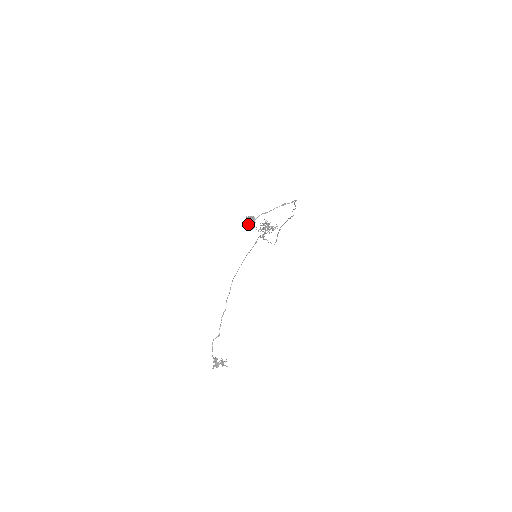
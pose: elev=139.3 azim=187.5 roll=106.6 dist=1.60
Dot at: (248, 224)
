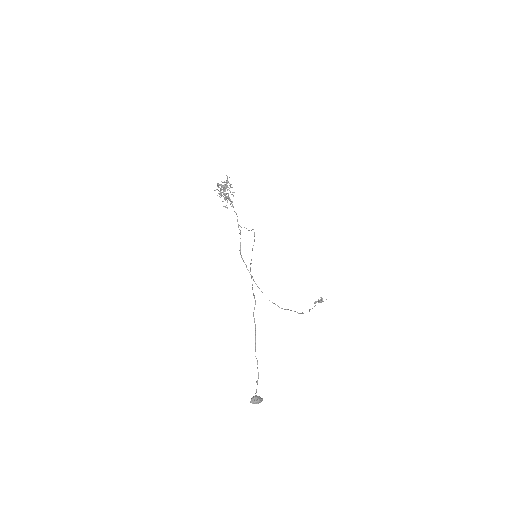
Dot at: occluded
